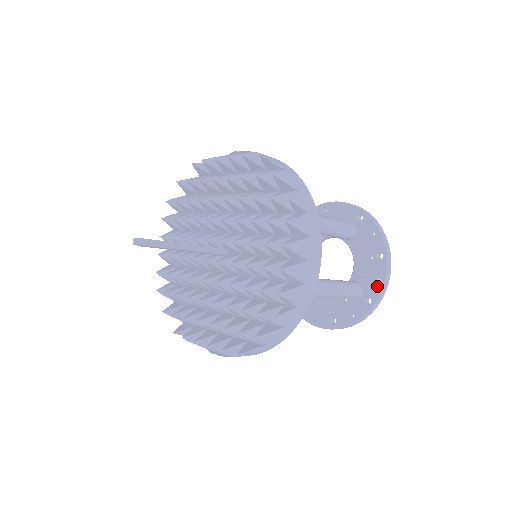
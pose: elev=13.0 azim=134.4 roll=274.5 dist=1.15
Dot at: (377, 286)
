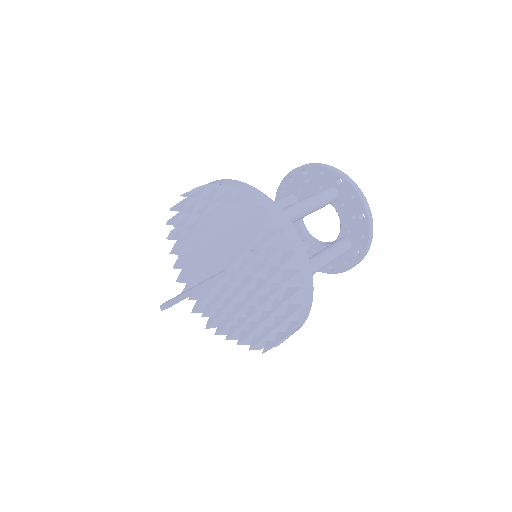
Dot at: (363, 242)
